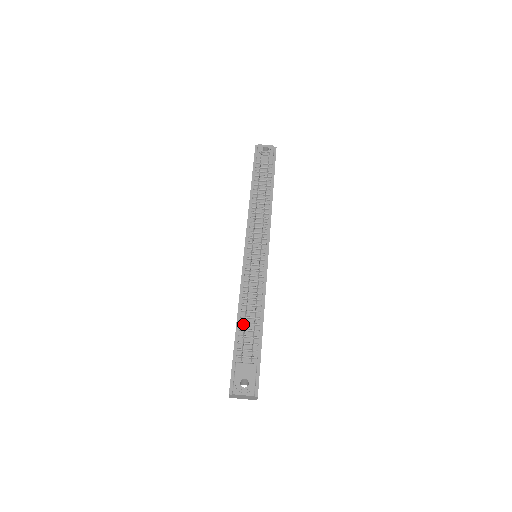
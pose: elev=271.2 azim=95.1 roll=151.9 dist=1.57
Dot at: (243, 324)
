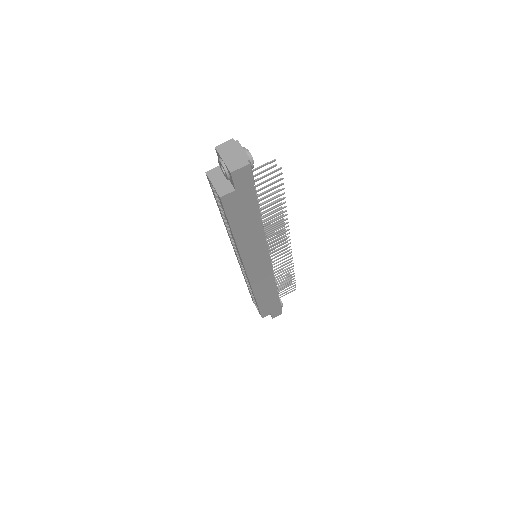
Dot at: occluded
